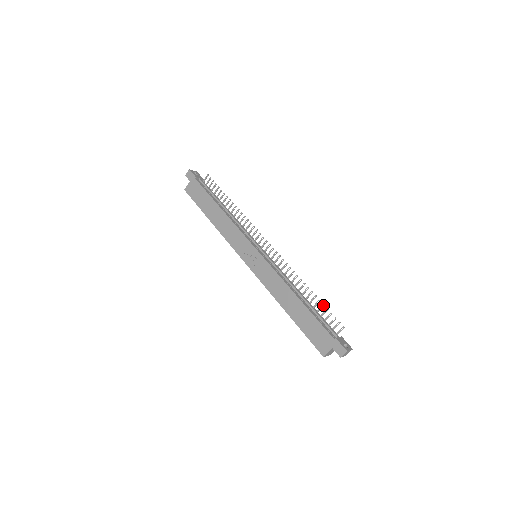
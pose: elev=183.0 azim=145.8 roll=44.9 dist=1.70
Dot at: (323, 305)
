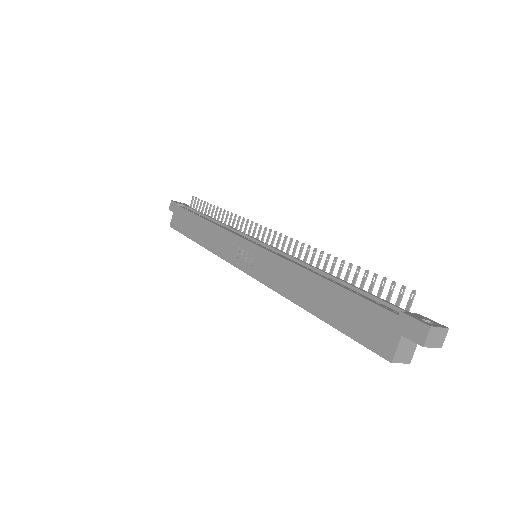
Dot at: (366, 272)
